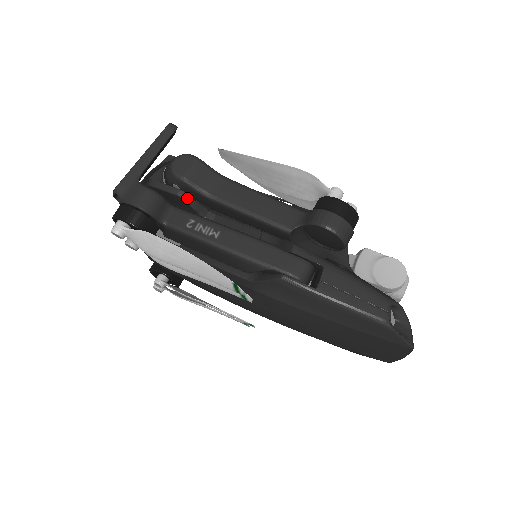
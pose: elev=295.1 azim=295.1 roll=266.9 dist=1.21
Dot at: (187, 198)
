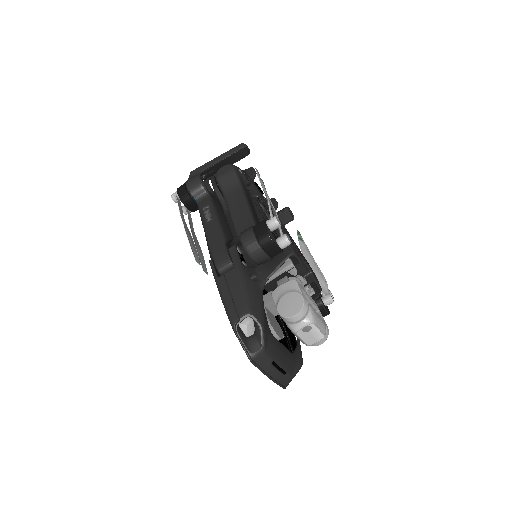
Dot at: (218, 193)
